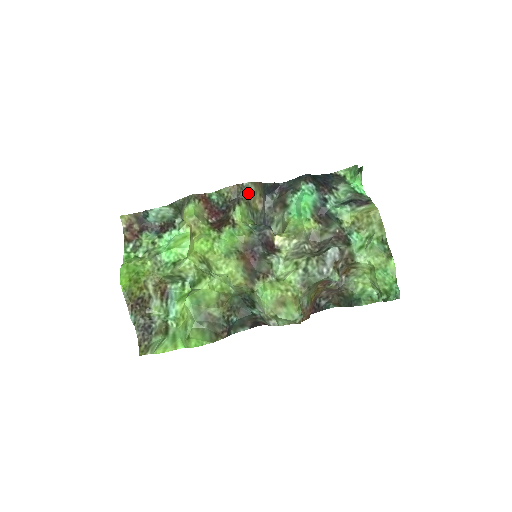
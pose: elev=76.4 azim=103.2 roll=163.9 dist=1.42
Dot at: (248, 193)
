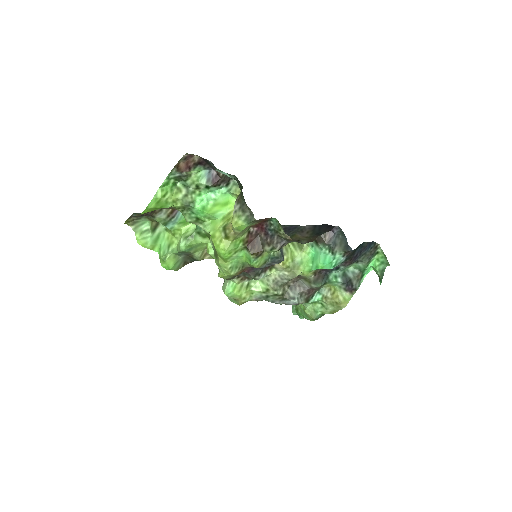
Dot at: occluded
